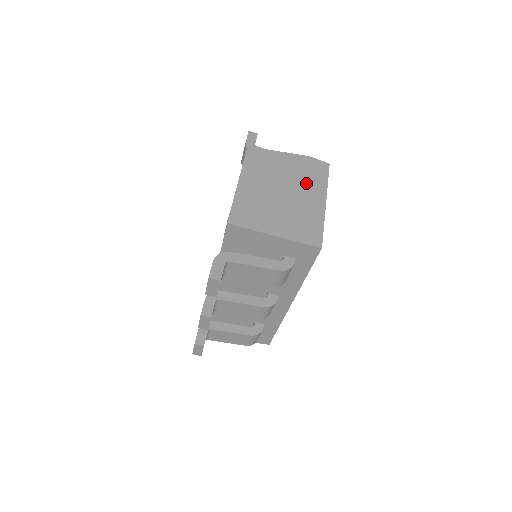
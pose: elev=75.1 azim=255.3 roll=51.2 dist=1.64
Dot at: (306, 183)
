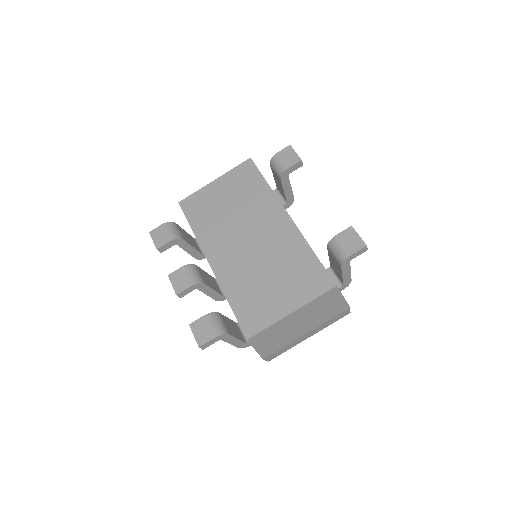
Dot at: (320, 326)
